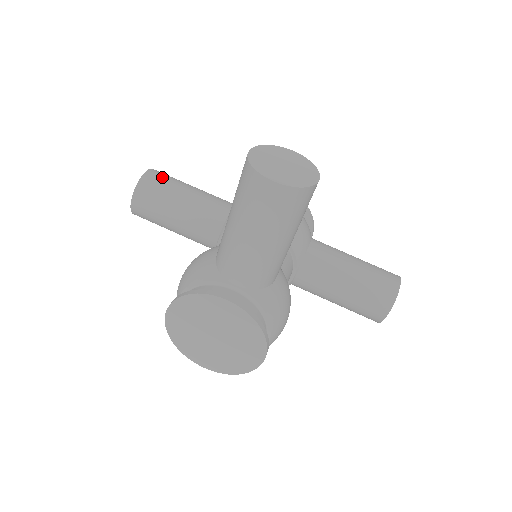
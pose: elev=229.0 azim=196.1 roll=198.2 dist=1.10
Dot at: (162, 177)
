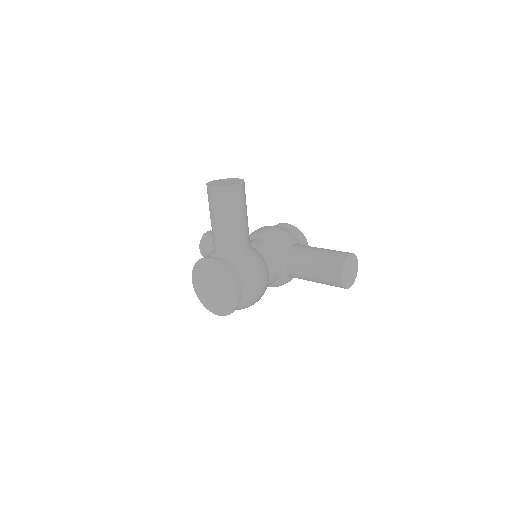
Dot at: occluded
